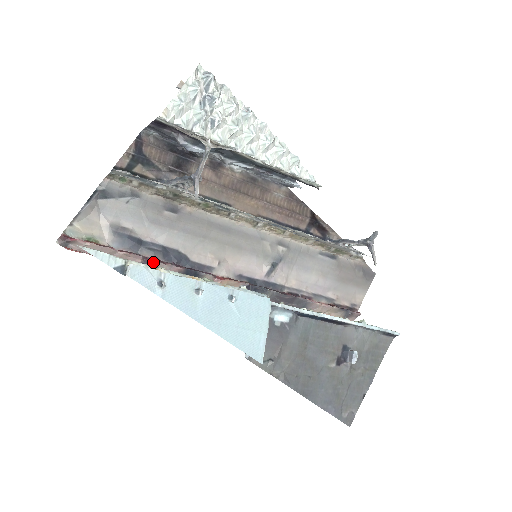
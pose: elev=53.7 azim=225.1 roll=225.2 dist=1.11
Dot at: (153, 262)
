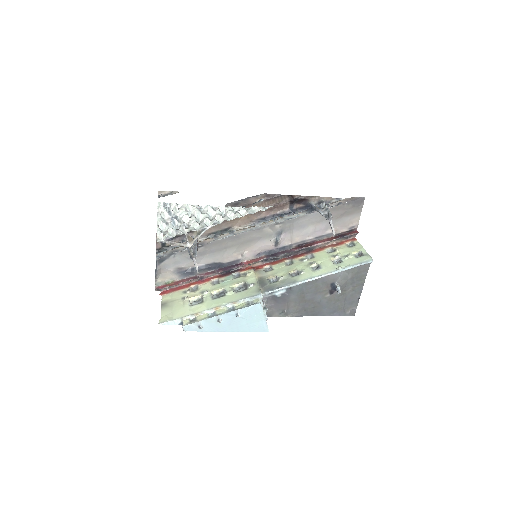
Dot at: (205, 276)
